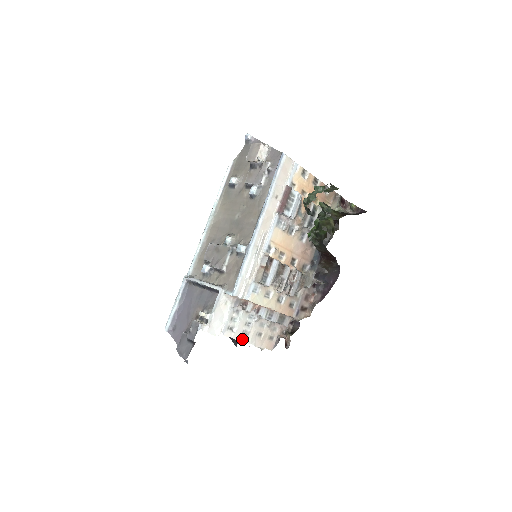
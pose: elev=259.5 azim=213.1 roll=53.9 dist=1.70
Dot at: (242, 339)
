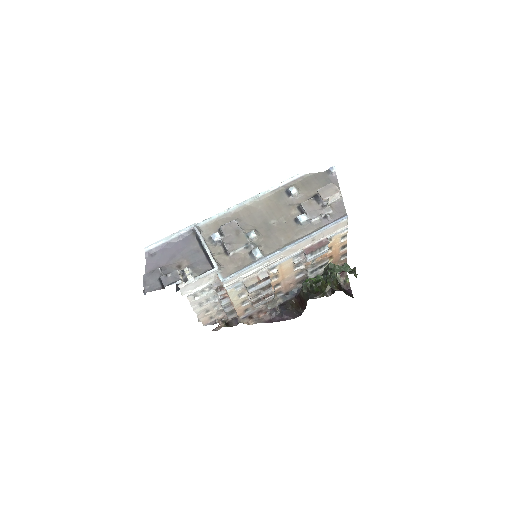
Dot at: (195, 307)
